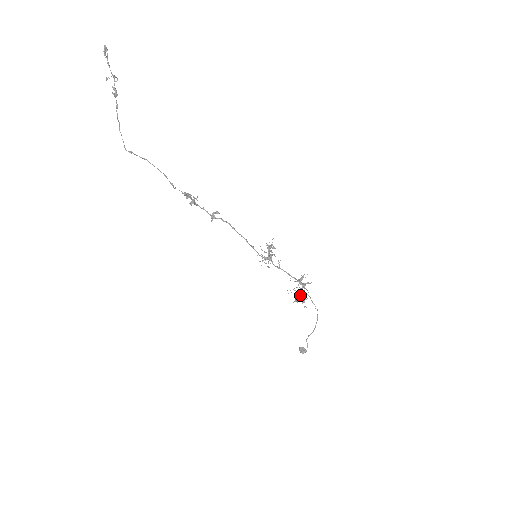
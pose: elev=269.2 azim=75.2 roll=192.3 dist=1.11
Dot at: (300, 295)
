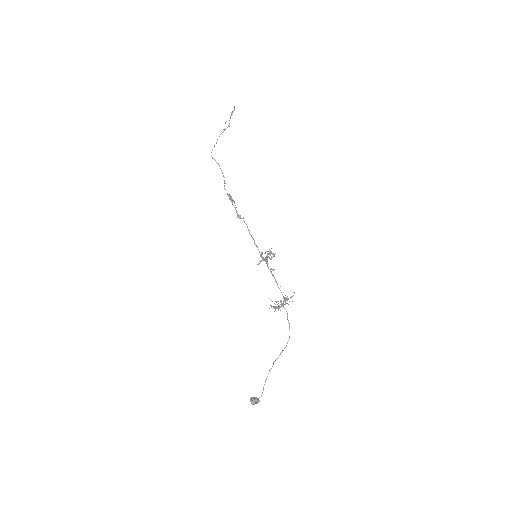
Dot at: (279, 306)
